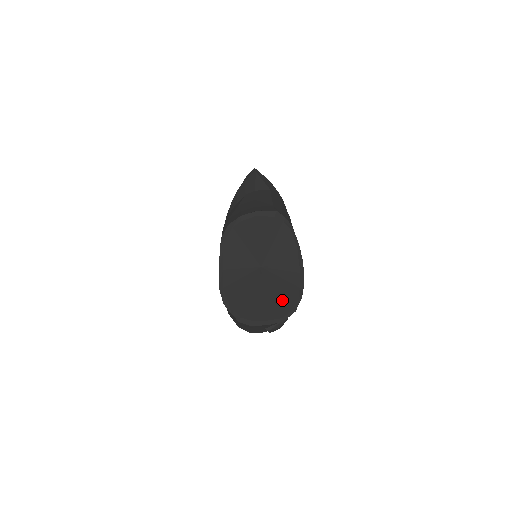
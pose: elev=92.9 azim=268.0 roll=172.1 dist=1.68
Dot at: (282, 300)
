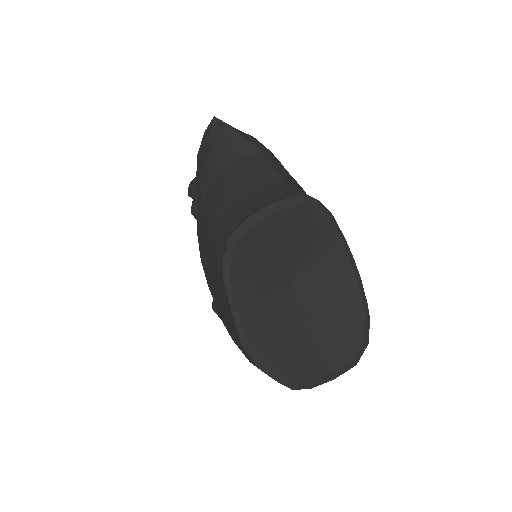
Dot at: (343, 332)
